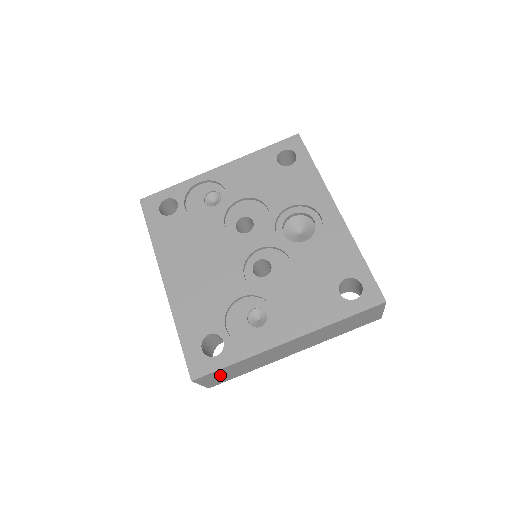
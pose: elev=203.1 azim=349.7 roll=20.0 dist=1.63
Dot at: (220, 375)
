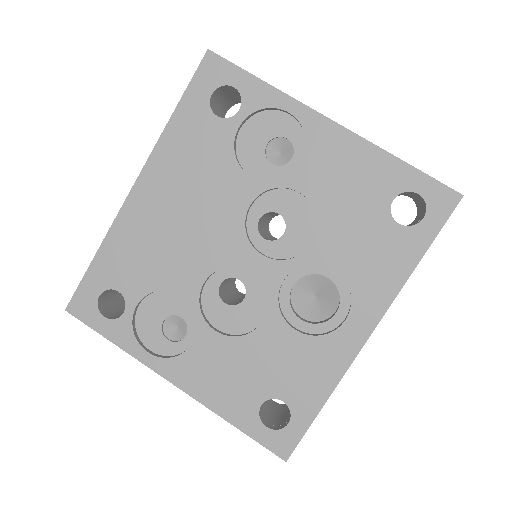
Dot at: occluded
